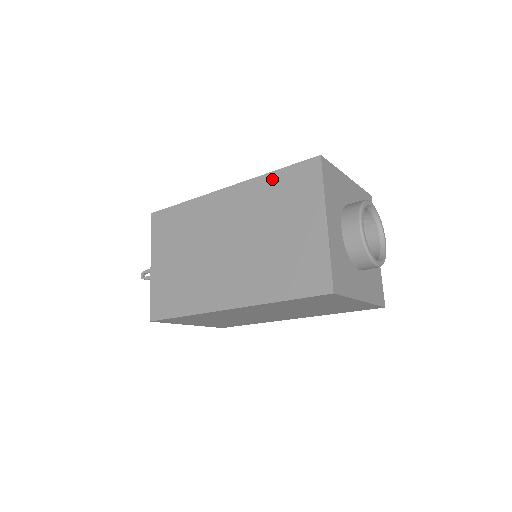
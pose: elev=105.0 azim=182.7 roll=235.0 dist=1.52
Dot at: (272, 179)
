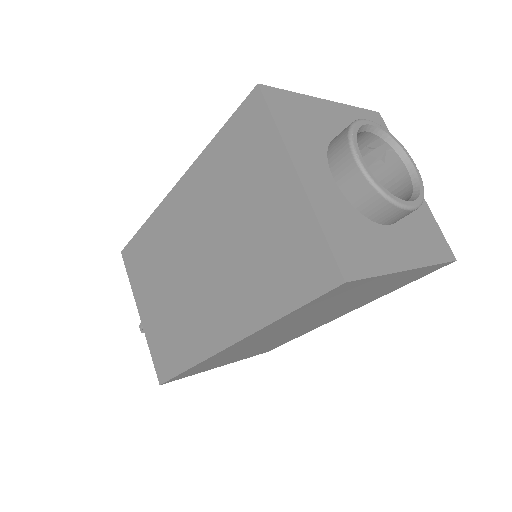
Dot at: (215, 149)
